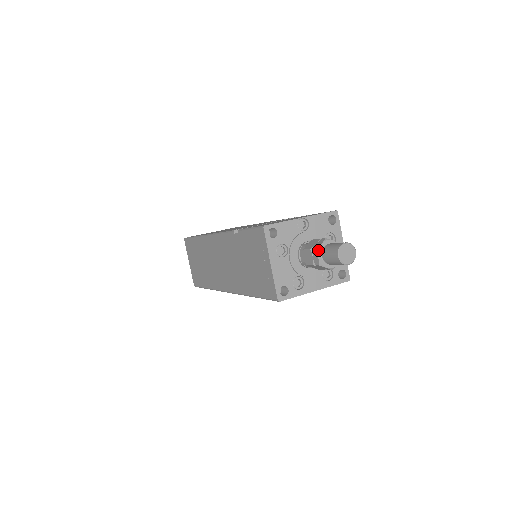
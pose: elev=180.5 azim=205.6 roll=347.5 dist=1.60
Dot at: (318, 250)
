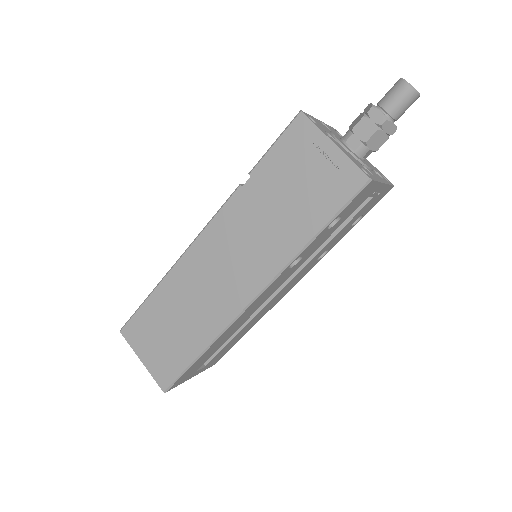
Dot at: (375, 106)
